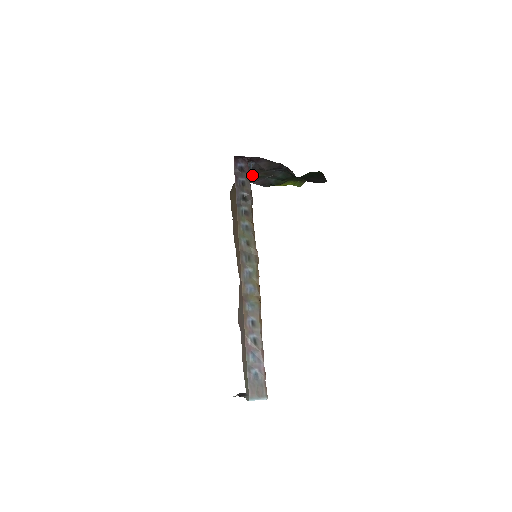
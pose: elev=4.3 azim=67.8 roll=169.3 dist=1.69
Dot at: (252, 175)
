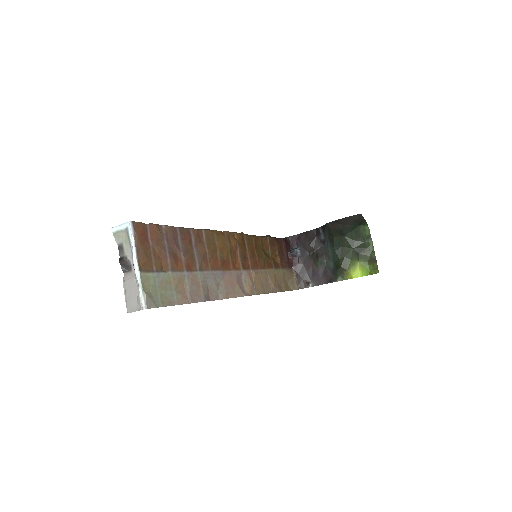
Dot at: (308, 267)
